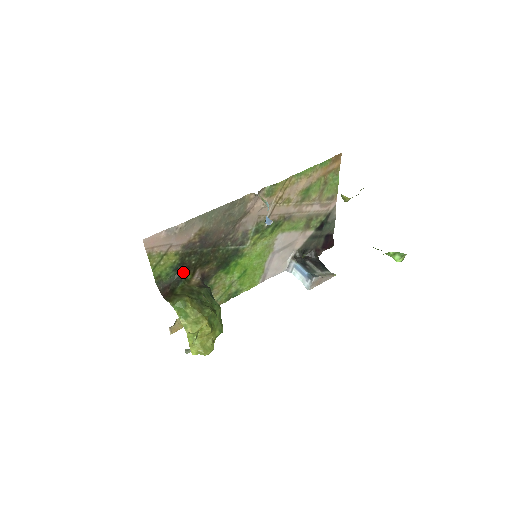
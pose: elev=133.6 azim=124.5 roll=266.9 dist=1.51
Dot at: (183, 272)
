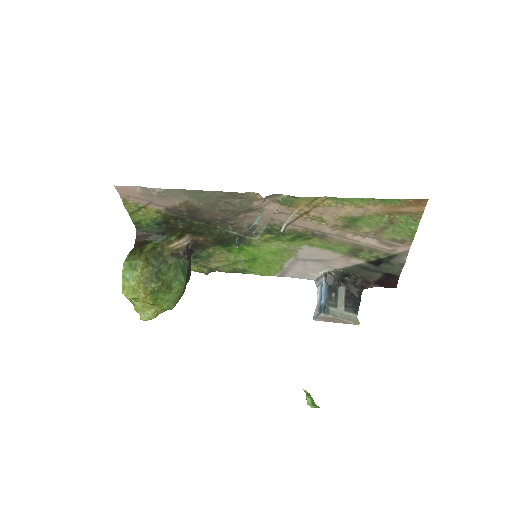
Dot at: (167, 230)
